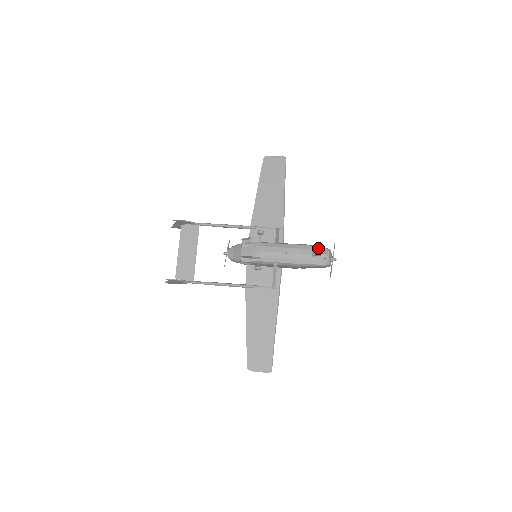
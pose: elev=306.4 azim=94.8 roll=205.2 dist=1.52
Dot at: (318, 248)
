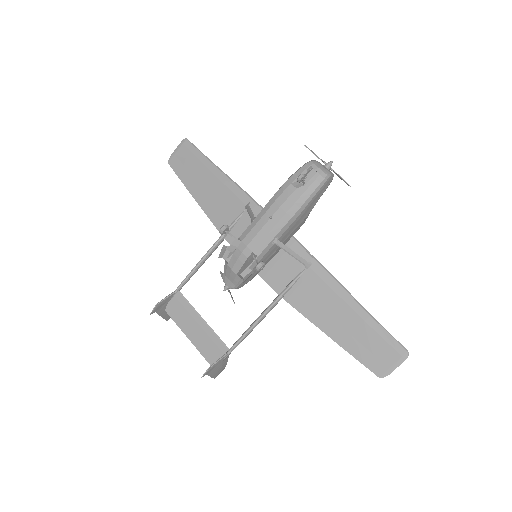
Dot at: (296, 174)
